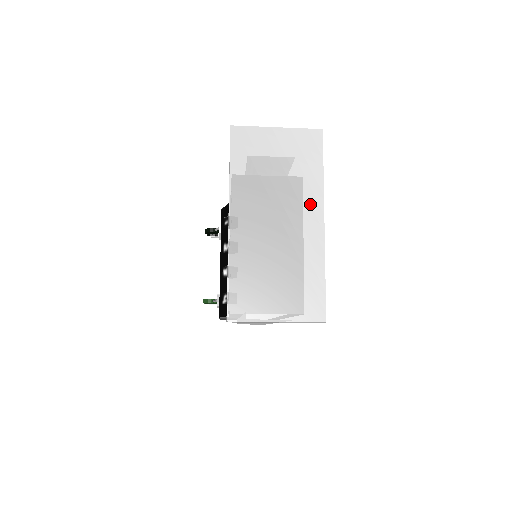
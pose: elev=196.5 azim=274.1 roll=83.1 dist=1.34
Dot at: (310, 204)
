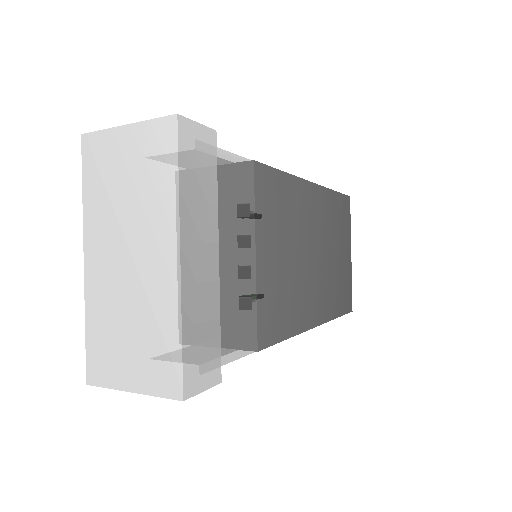
Dot at: (163, 232)
